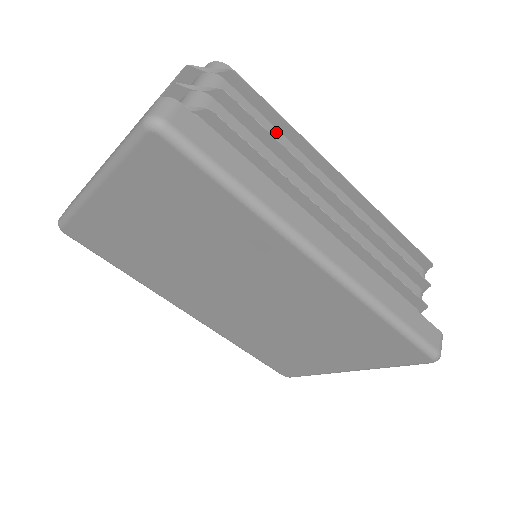
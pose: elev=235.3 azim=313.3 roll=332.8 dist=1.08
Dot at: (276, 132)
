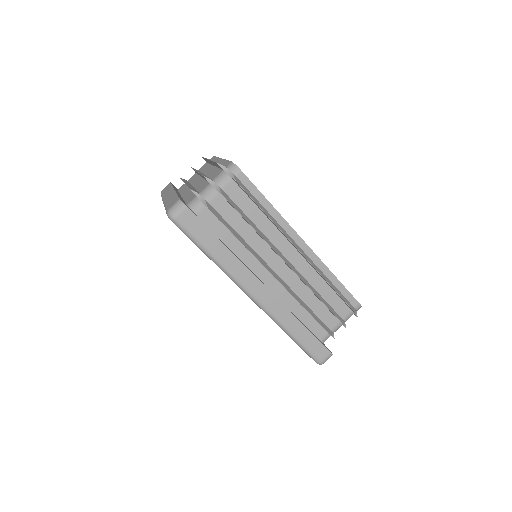
Dot at: (260, 214)
